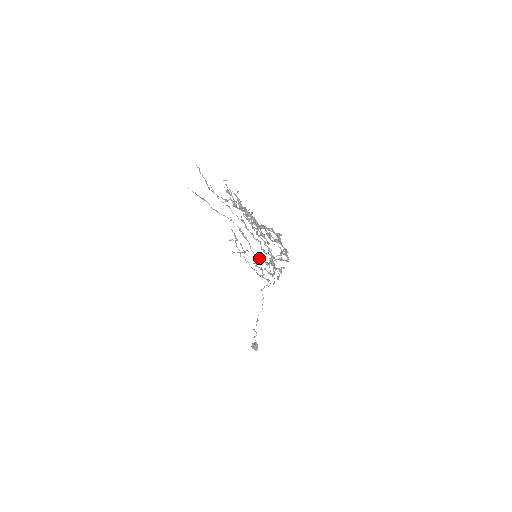
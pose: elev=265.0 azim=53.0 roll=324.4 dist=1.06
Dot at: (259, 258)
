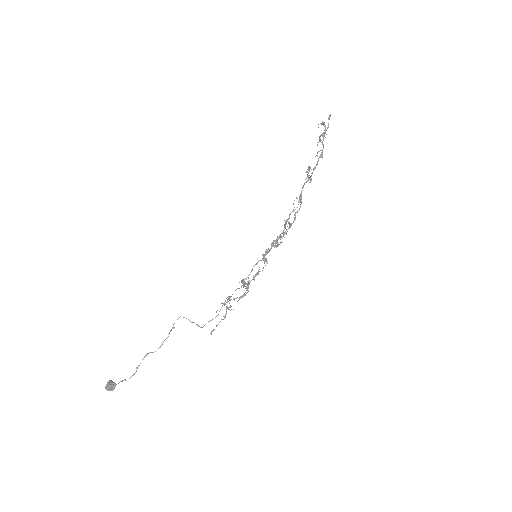
Dot at: (245, 283)
